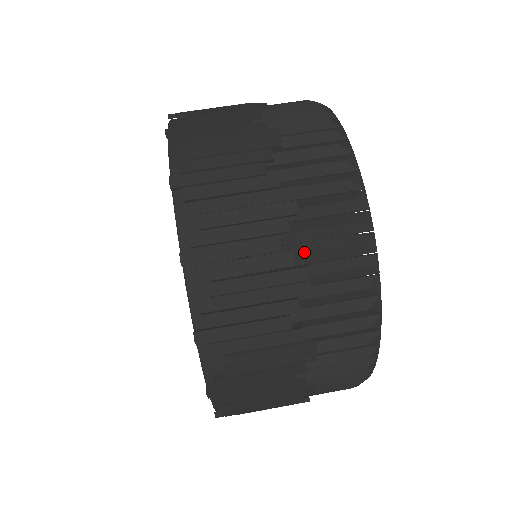
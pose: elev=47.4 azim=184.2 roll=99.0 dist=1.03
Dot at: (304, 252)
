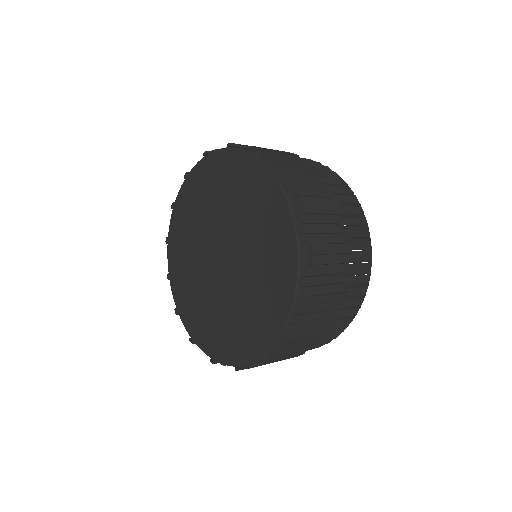
Dot at: (346, 283)
